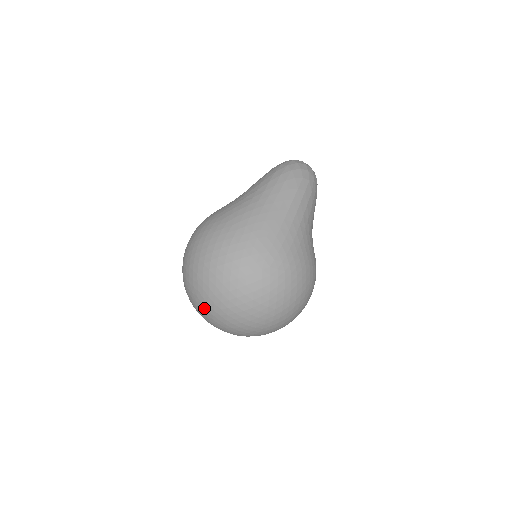
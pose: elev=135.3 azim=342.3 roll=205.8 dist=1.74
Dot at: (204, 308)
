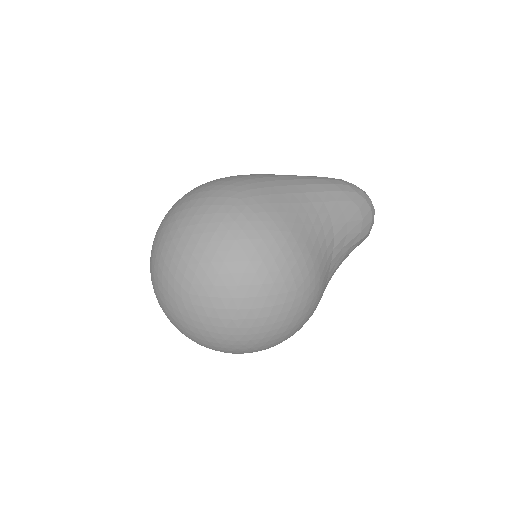
Dot at: (153, 243)
